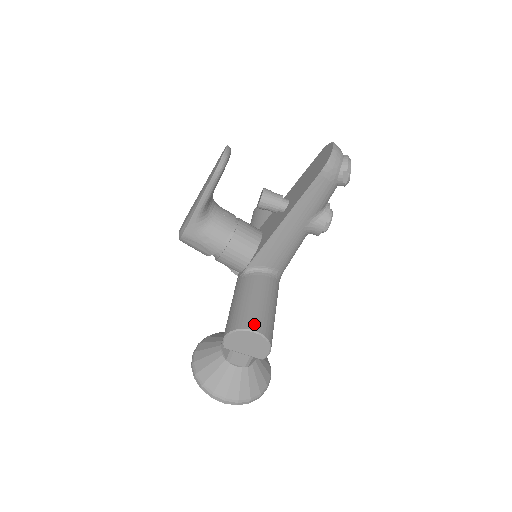
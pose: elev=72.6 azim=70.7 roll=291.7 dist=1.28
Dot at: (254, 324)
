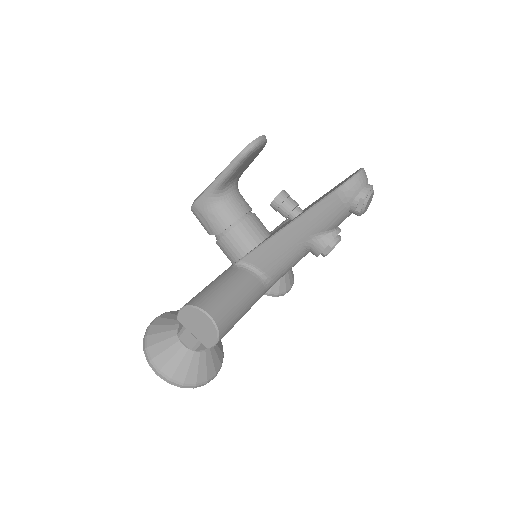
Dot at: (212, 308)
